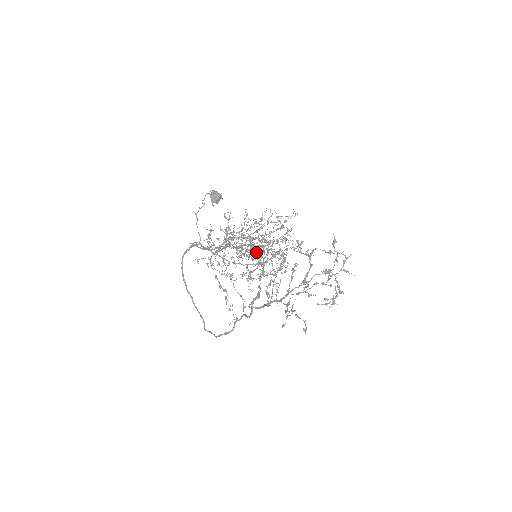
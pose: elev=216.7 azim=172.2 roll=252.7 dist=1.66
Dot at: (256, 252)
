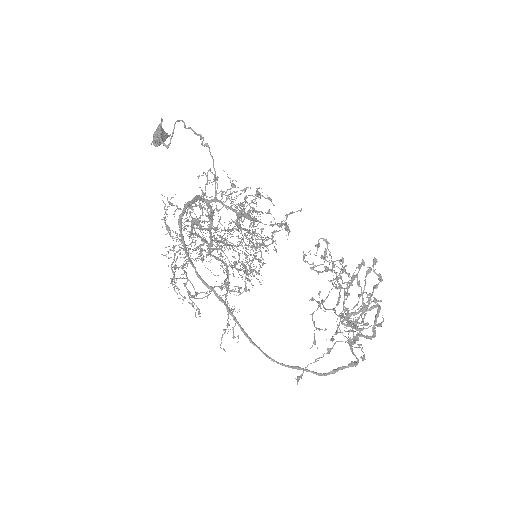
Dot at: (188, 254)
